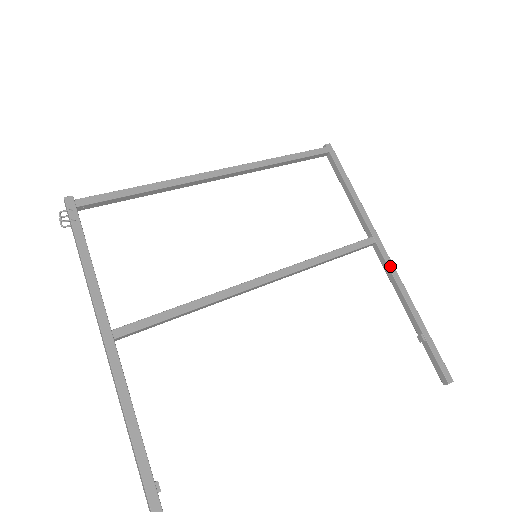
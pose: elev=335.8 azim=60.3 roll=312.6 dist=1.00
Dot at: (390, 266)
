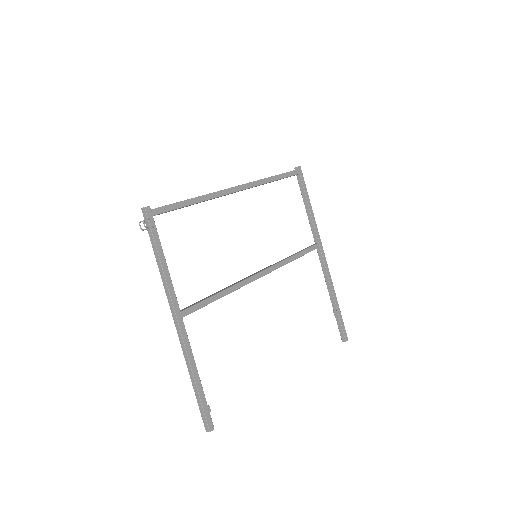
Dot at: (326, 264)
